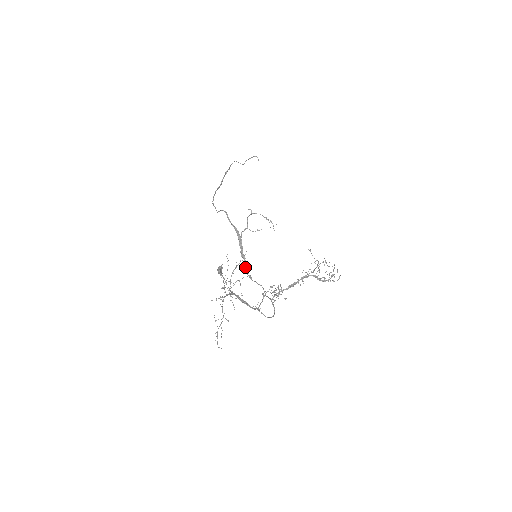
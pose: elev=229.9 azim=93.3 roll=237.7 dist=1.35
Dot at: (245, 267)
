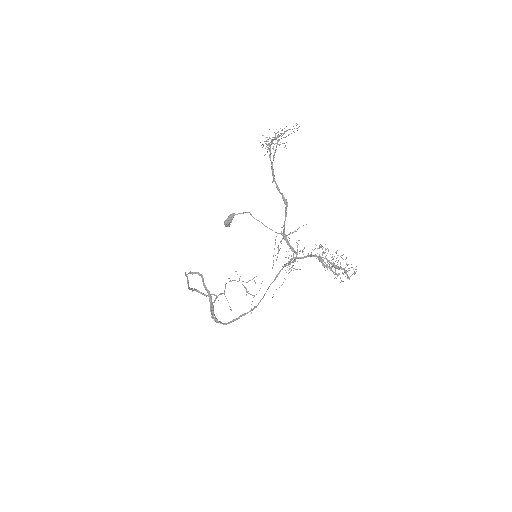
Dot at: (219, 321)
